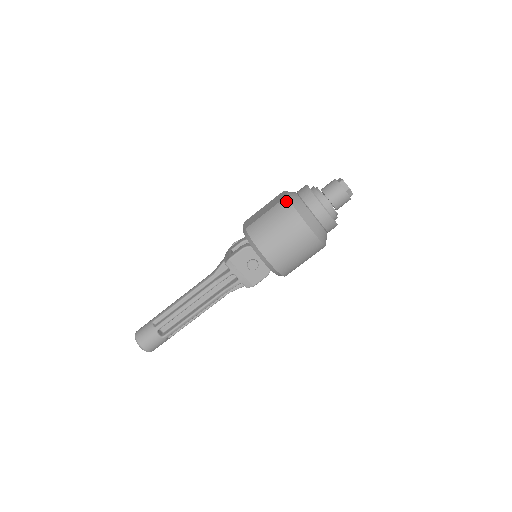
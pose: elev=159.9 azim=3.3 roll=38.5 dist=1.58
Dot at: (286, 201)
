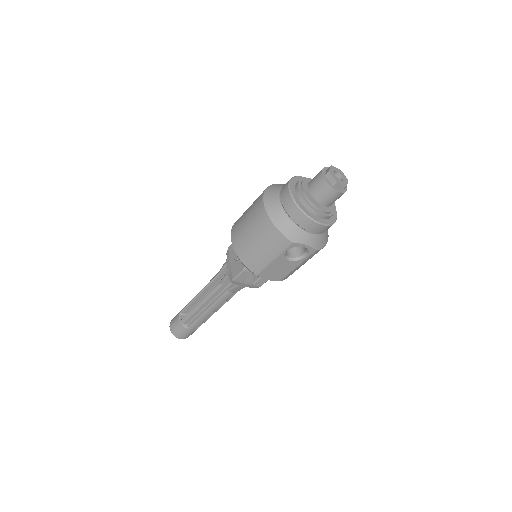
Dot at: occluded
